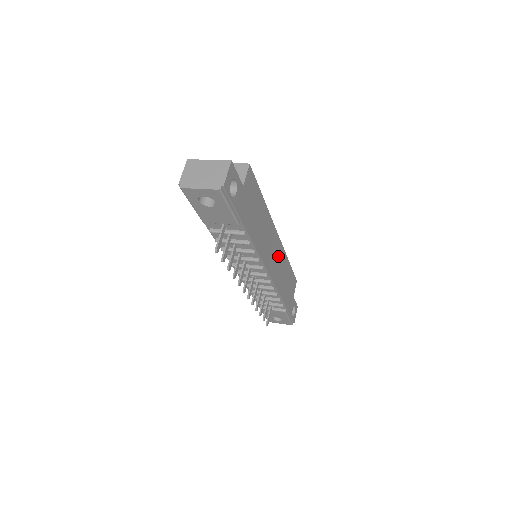
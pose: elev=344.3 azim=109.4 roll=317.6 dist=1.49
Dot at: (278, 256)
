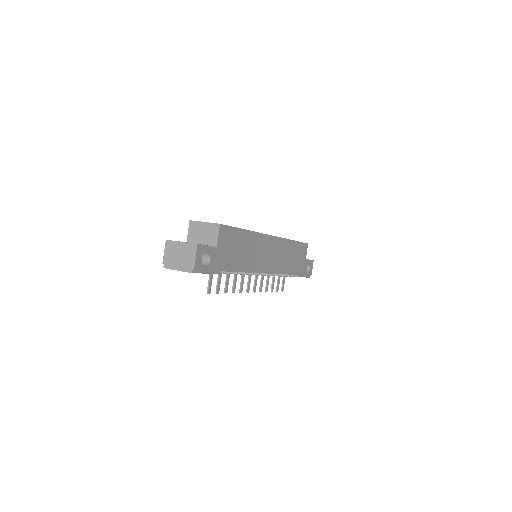
Dot at: (276, 250)
